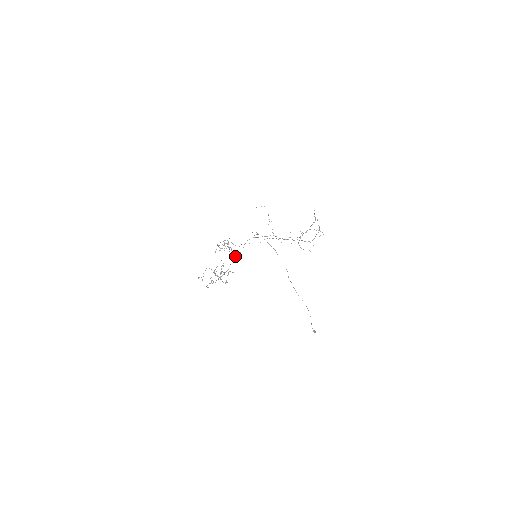
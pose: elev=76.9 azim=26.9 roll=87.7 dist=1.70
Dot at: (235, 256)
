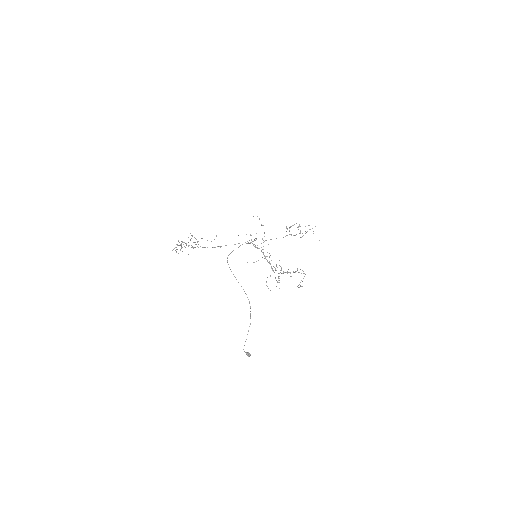
Dot at: (245, 242)
